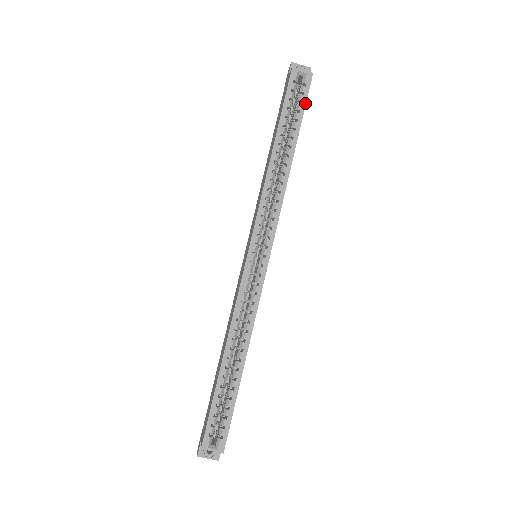
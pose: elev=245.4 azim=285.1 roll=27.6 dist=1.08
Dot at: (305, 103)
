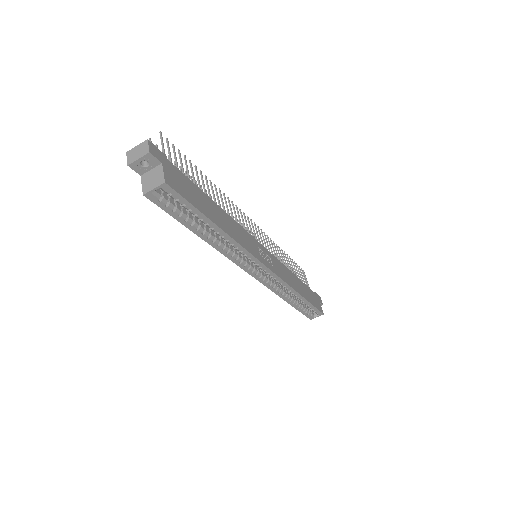
Dot at: (187, 202)
